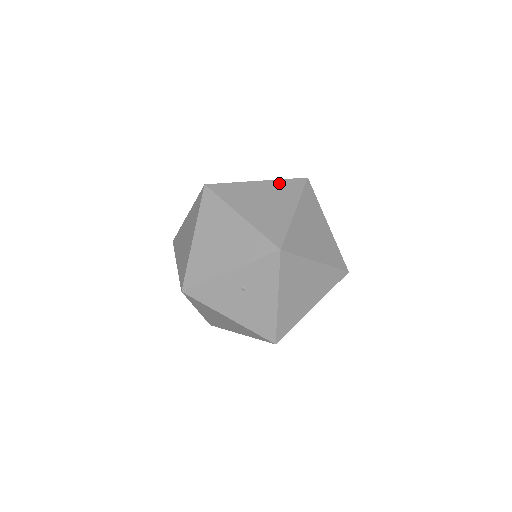
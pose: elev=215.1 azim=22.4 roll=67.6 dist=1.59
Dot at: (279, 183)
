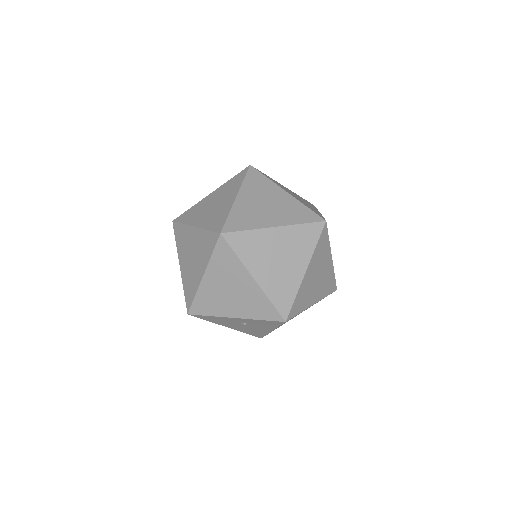
Dot at: (296, 230)
